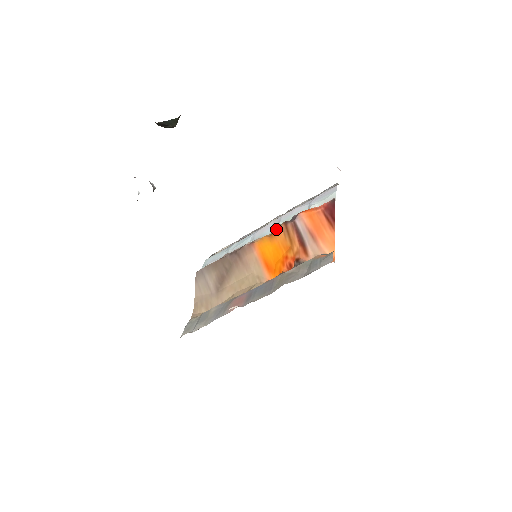
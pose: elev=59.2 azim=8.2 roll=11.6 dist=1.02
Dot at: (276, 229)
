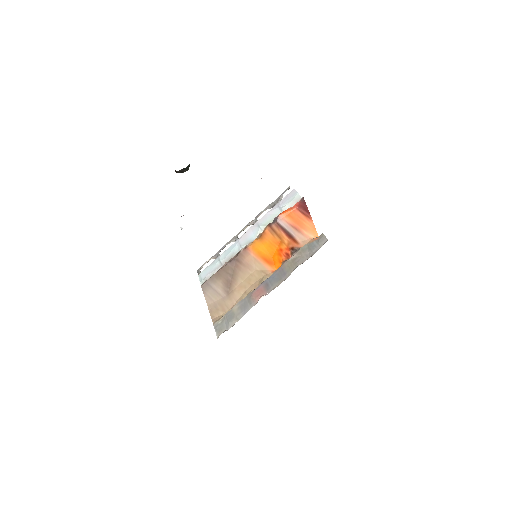
Dot at: (263, 232)
